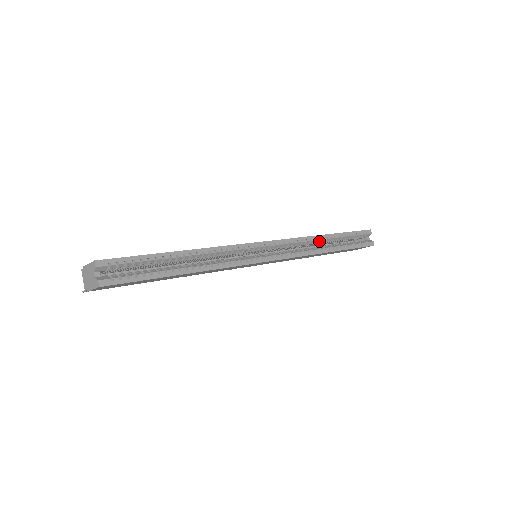
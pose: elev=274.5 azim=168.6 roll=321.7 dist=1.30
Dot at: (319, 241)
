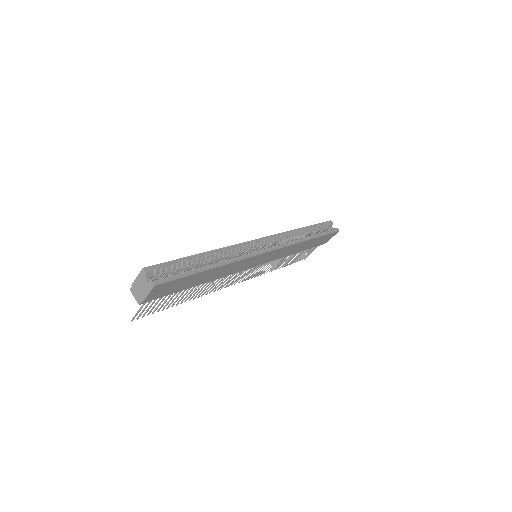
Dot at: (298, 234)
